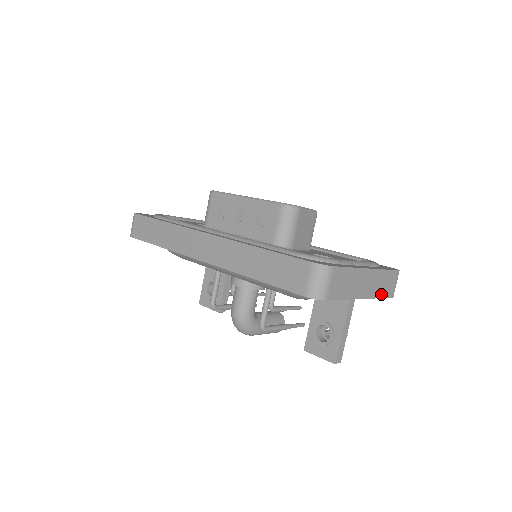
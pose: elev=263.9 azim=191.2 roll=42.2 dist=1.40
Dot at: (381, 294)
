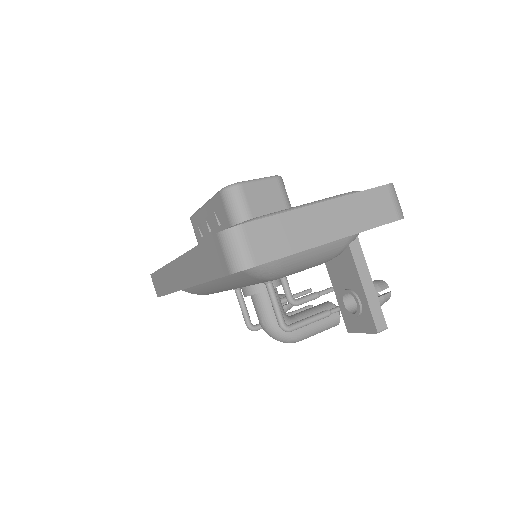
Dot at: (370, 224)
